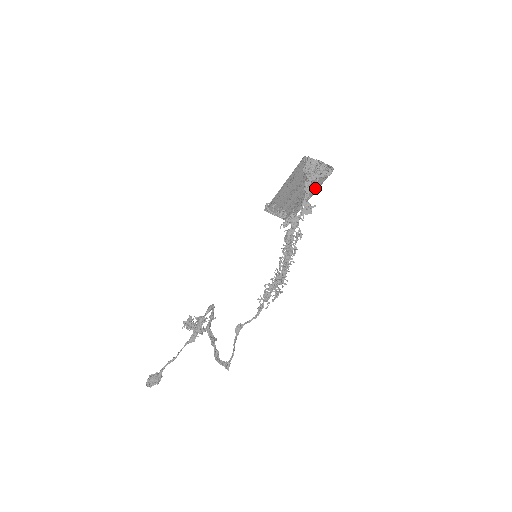
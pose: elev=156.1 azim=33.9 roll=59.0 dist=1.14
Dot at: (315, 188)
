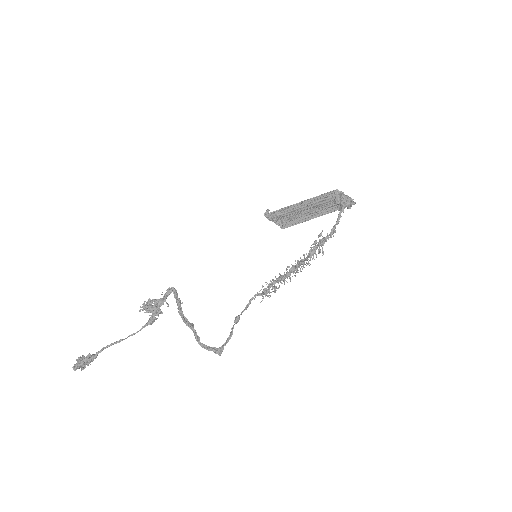
Dot at: (326, 211)
